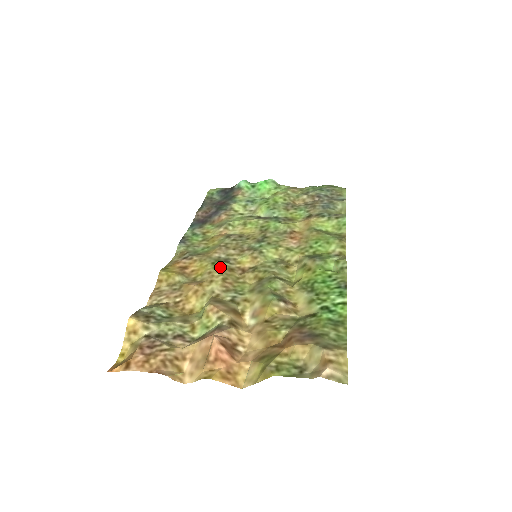
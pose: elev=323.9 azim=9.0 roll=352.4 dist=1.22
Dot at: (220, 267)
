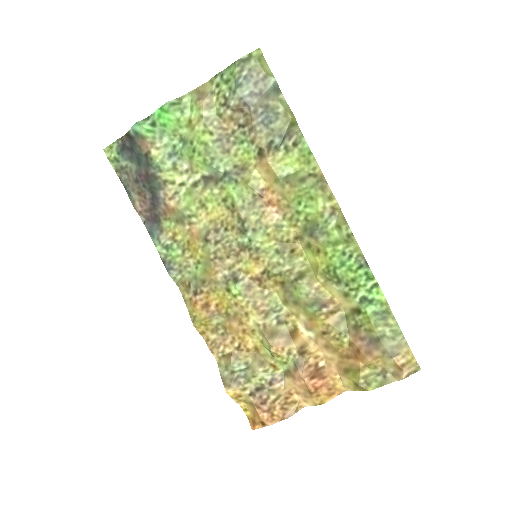
Dot at: (239, 294)
